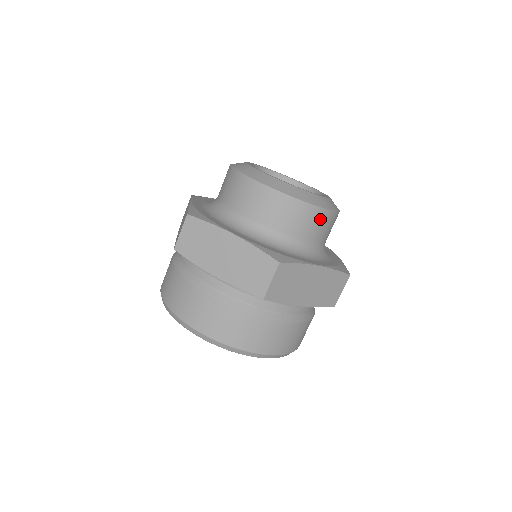
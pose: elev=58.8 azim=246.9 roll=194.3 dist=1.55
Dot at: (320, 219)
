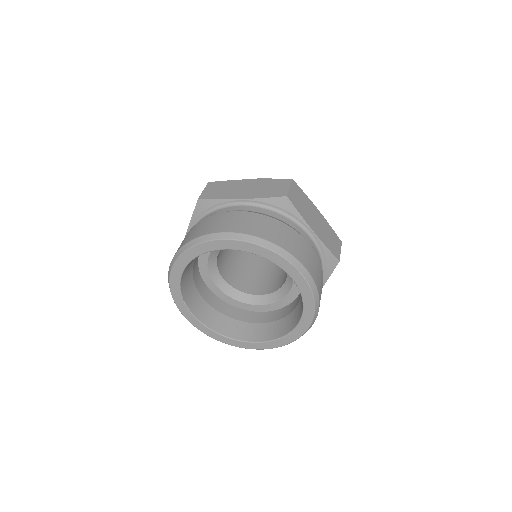
Dot at: occluded
